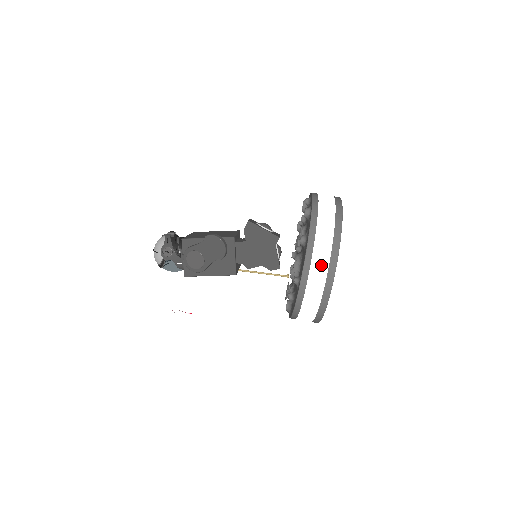
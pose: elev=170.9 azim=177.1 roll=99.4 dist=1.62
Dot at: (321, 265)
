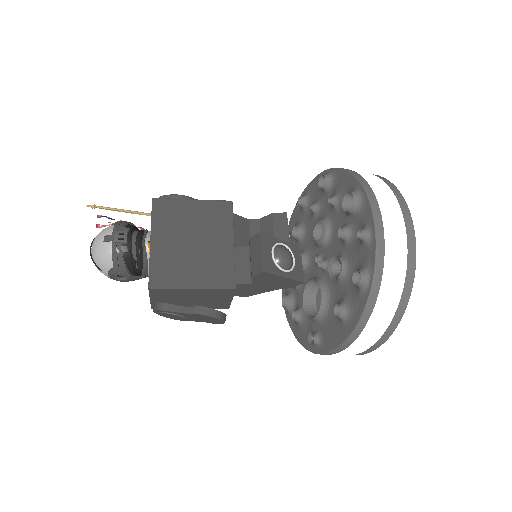
Dot at: (355, 351)
